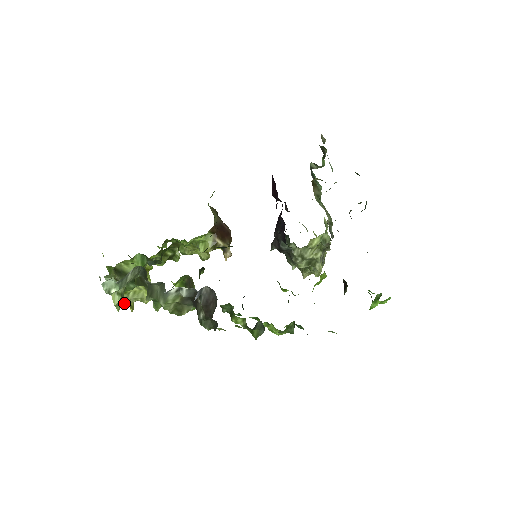
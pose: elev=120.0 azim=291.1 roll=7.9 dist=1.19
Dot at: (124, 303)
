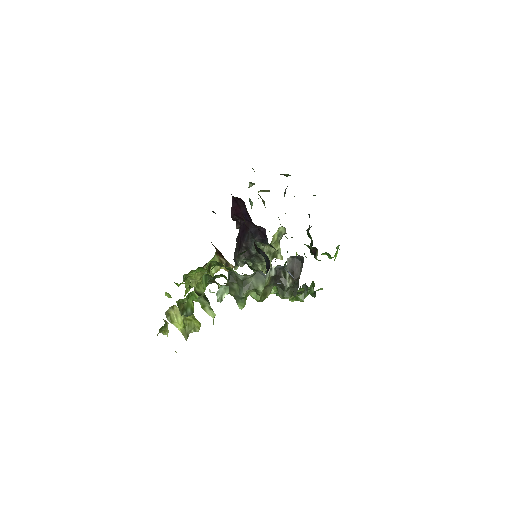
Dot at: (185, 338)
